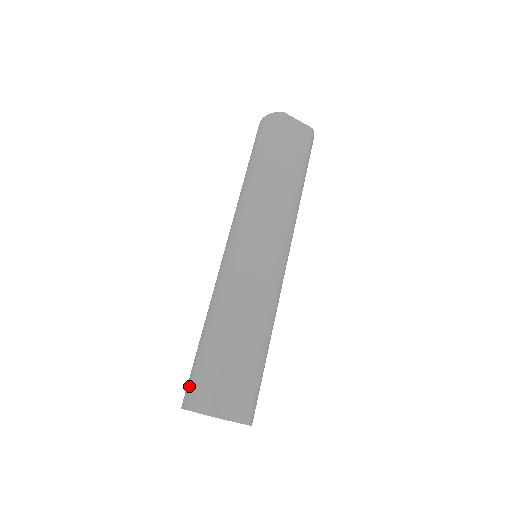
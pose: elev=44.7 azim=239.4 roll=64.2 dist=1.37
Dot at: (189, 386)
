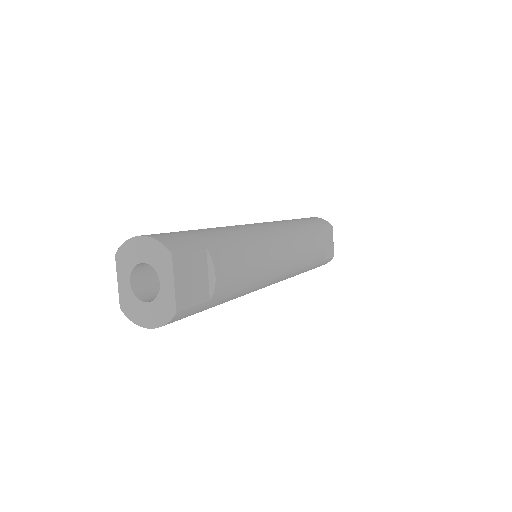
Dot at: (161, 233)
